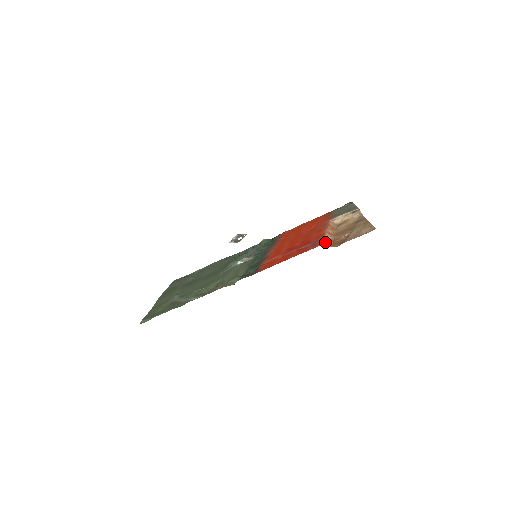
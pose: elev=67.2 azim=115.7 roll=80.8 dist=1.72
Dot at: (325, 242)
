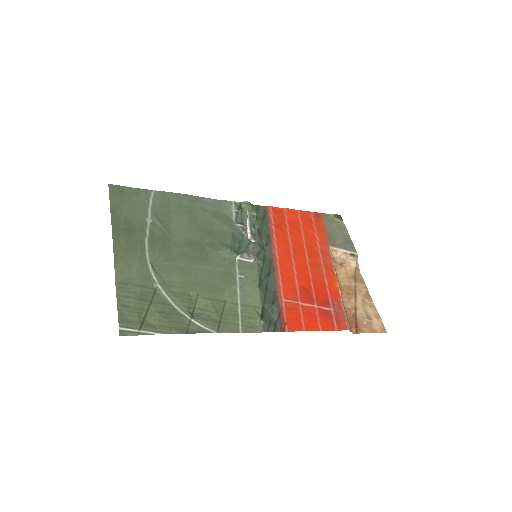
Dot at: (347, 320)
